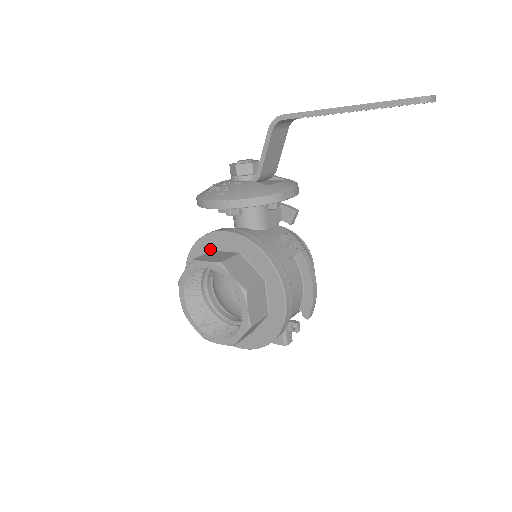
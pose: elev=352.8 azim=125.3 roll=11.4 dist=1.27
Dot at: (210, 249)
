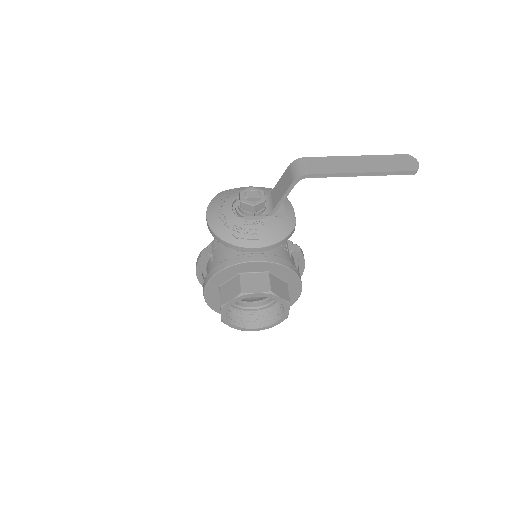
Dot at: (237, 273)
